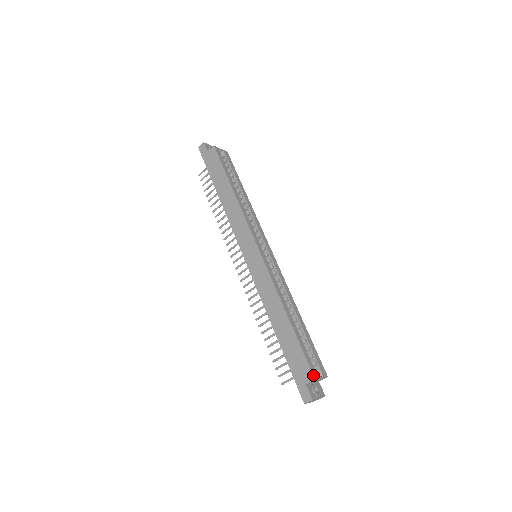
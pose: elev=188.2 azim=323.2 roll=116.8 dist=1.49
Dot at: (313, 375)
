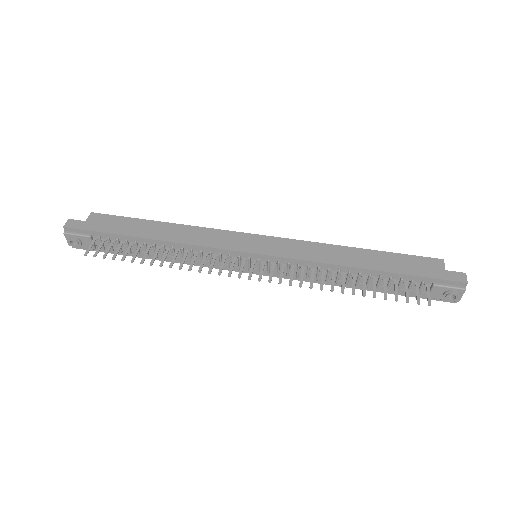
Dot at: occluded
